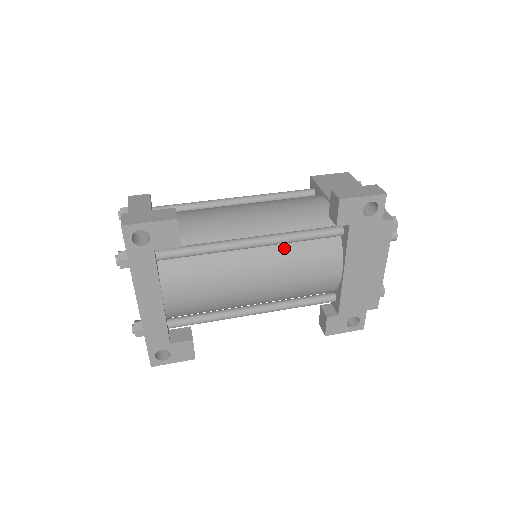
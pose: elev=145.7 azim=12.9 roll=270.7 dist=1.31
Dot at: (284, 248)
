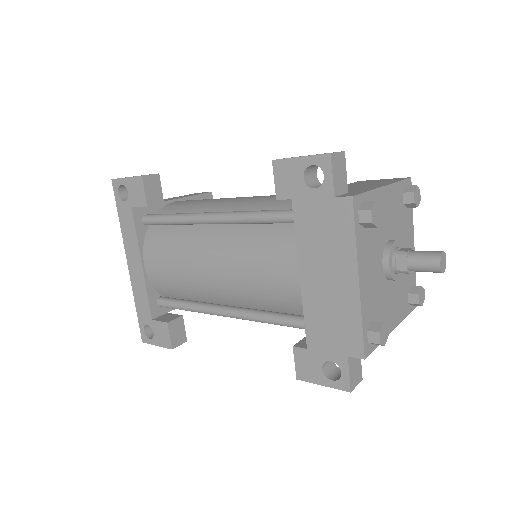
Dot at: (242, 230)
